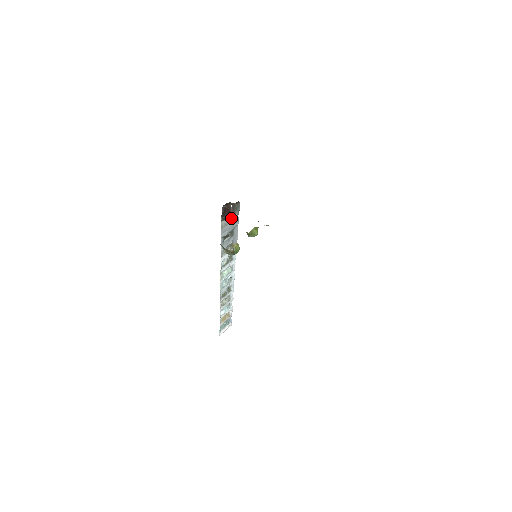
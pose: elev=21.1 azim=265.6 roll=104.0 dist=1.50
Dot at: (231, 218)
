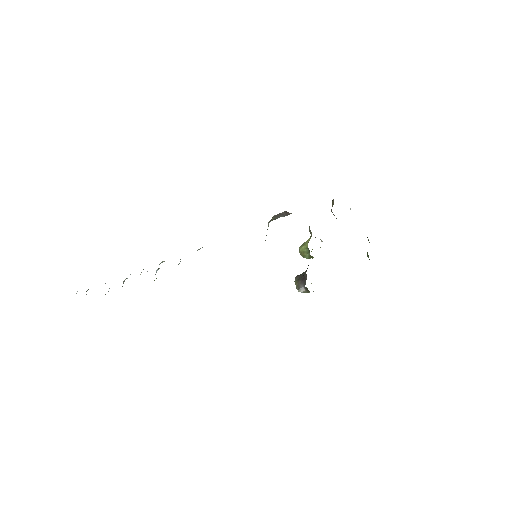
Dot at: (268, 225)
